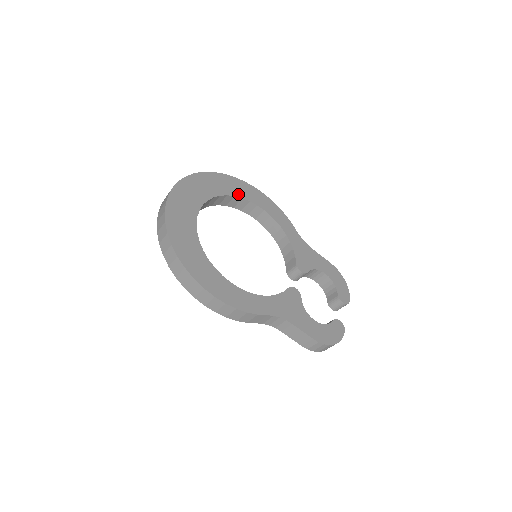
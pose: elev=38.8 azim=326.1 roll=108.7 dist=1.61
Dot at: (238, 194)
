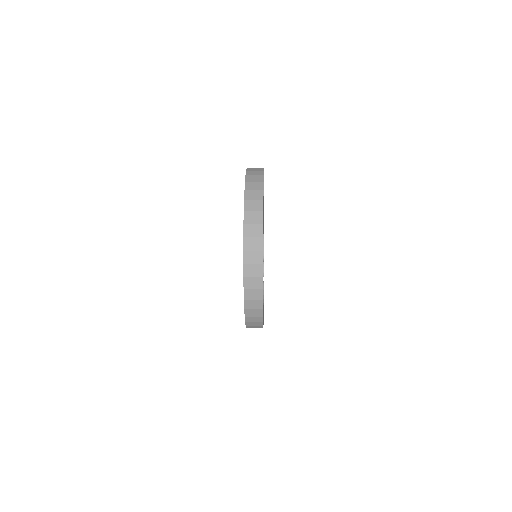
Dot at: occluded
